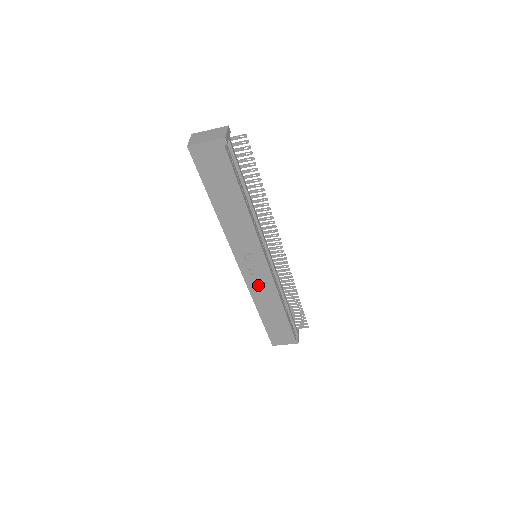
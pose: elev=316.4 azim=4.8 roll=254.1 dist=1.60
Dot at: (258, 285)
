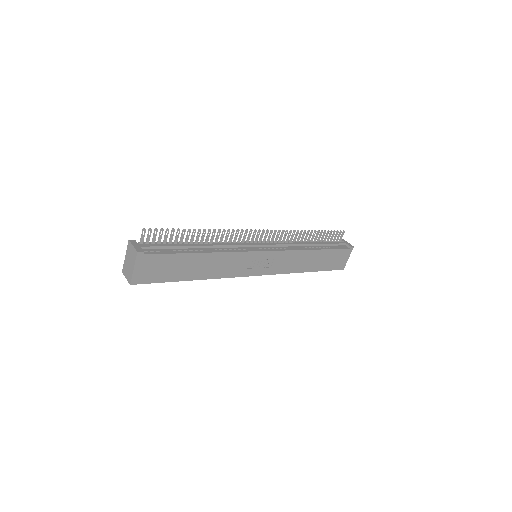
Dot at: (282, 265)
